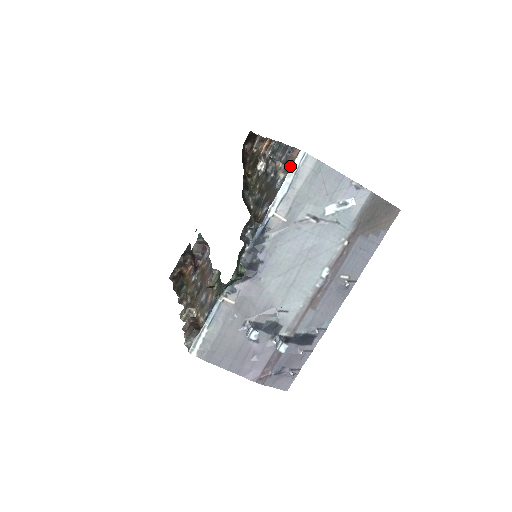
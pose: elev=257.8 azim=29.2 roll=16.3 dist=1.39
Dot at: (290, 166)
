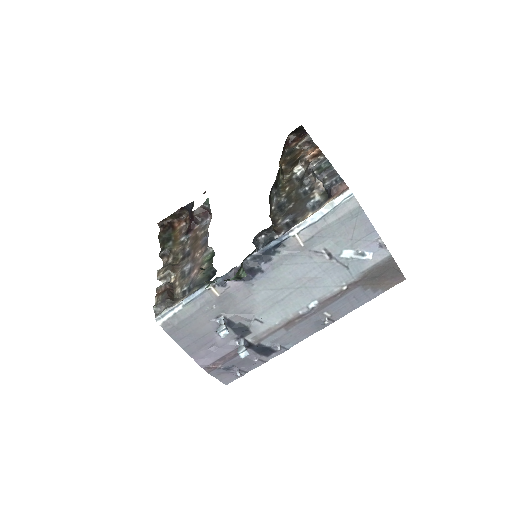
Dot at: (331, 197)
